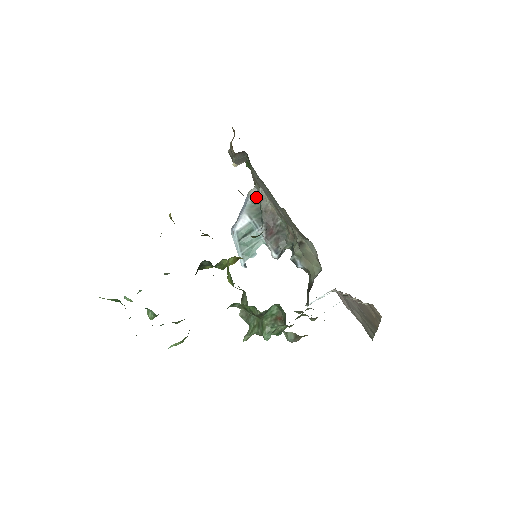
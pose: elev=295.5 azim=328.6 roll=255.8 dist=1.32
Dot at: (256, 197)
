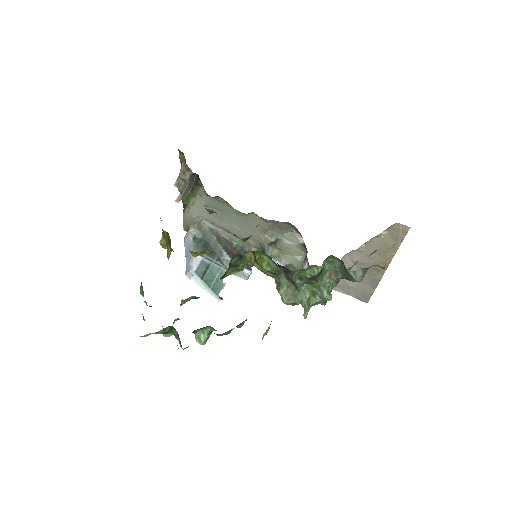
Dot at: (196, 237)
